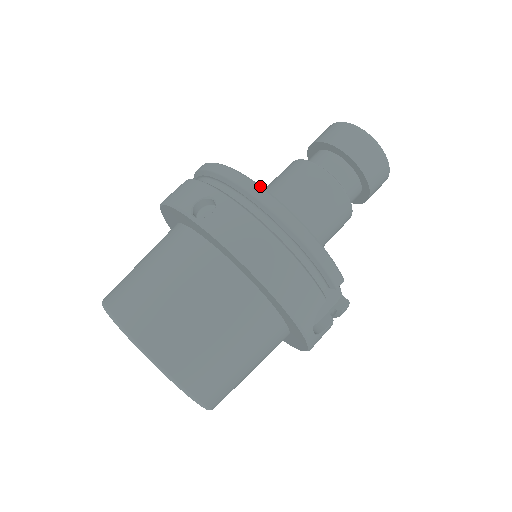
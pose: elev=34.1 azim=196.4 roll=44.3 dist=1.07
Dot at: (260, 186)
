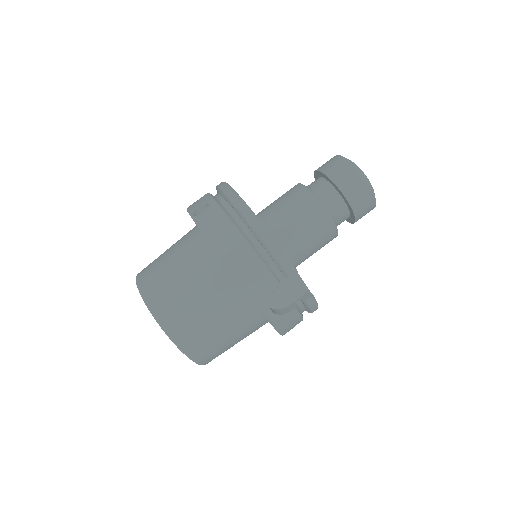
Dot at: (238, 196)
